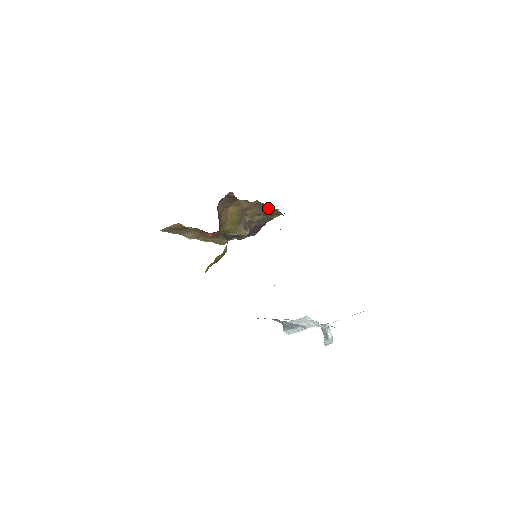
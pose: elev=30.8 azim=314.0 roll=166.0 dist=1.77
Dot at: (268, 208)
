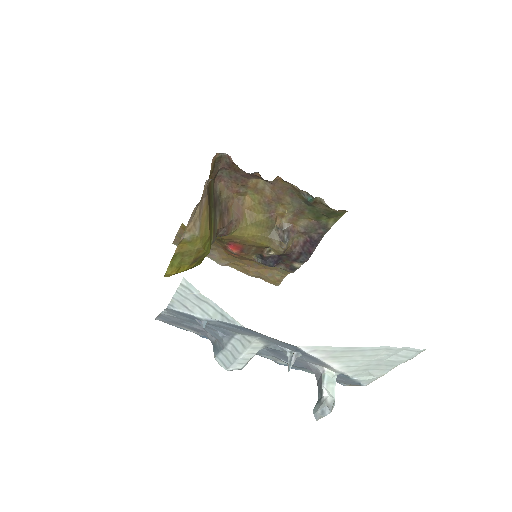
Dot at: (304, 195)
